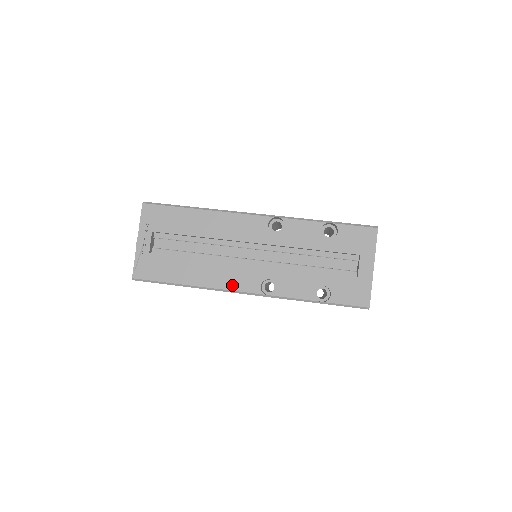
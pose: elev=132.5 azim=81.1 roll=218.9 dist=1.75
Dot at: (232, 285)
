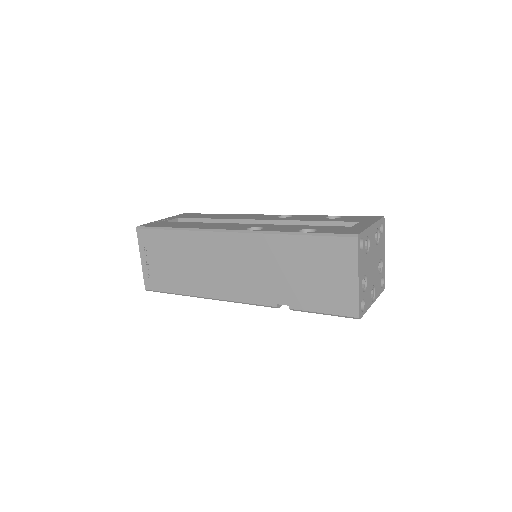
Dot at: (220, 228)
